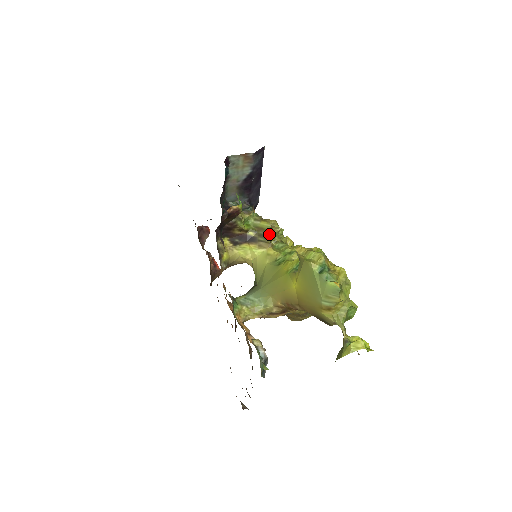
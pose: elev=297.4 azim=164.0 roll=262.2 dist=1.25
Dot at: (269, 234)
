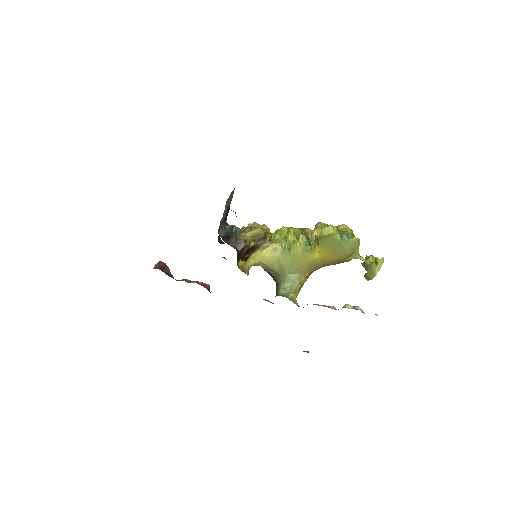
Dot at: (264, 235)
